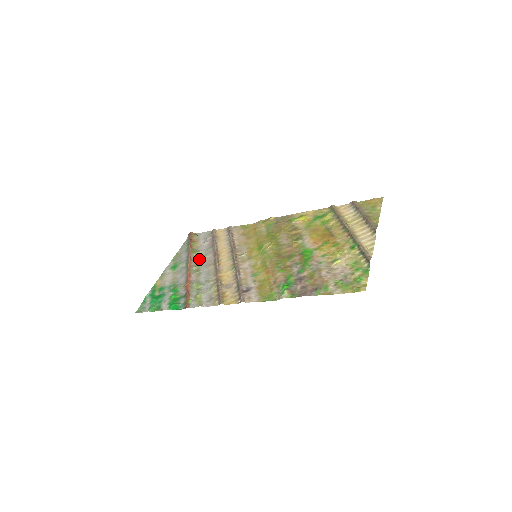
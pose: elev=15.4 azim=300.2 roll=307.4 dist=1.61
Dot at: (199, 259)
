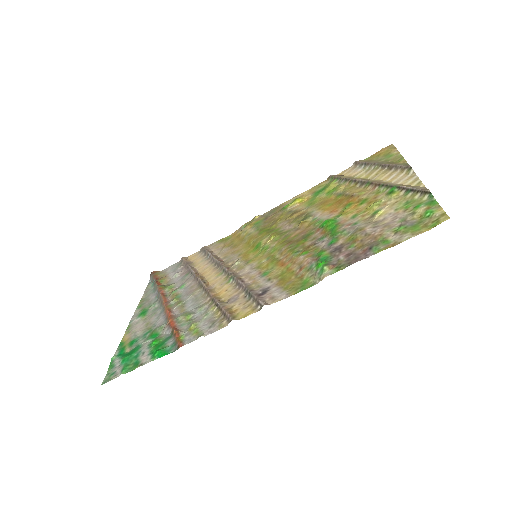
Dot at: (176, 291)
